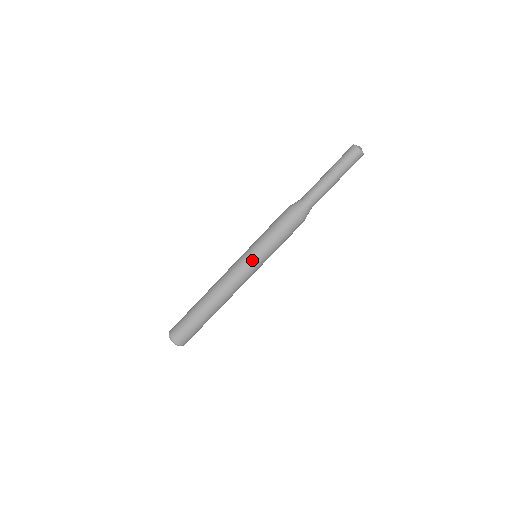
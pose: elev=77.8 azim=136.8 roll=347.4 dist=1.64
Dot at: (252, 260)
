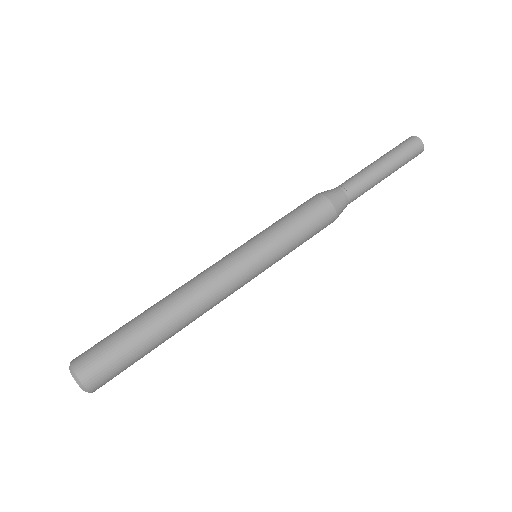
Dot at: (252, 253)
